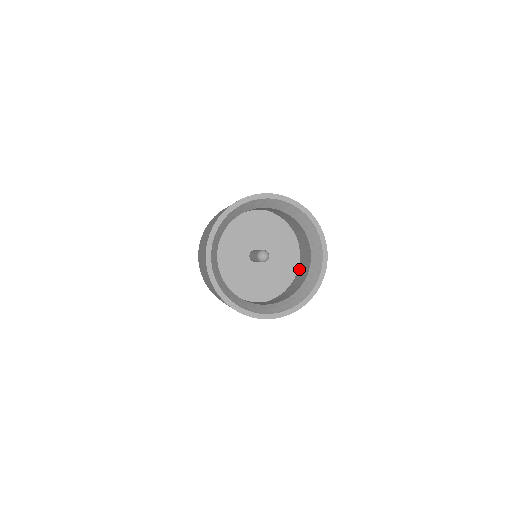
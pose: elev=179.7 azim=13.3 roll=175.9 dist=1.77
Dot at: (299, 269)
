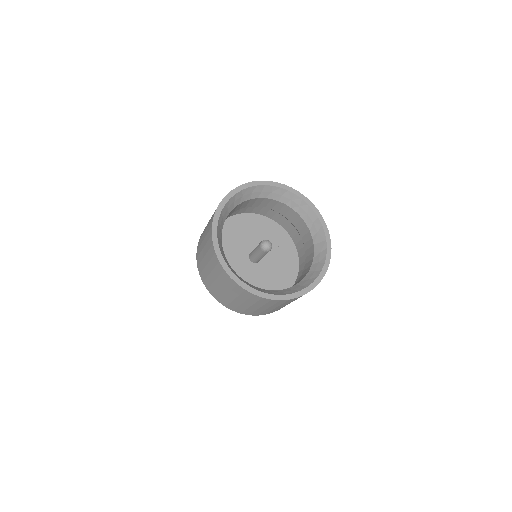
Dot at: (300, 267)
